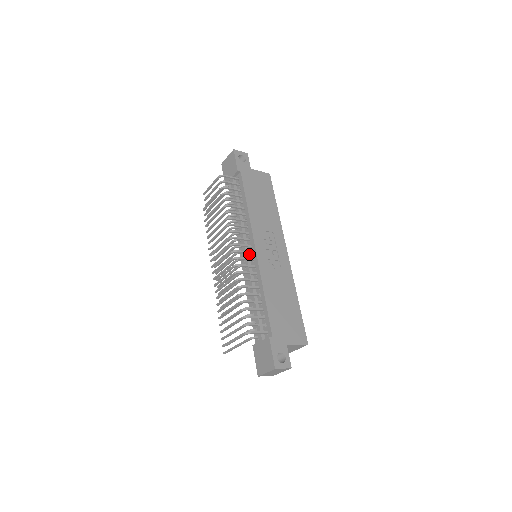
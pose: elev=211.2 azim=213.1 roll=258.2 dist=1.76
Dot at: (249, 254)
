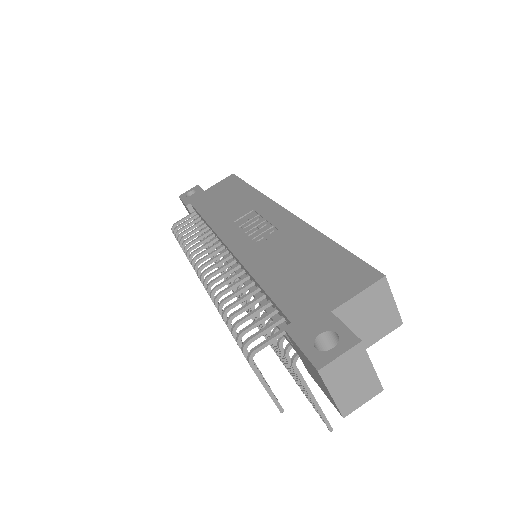
Dot at: occluded
